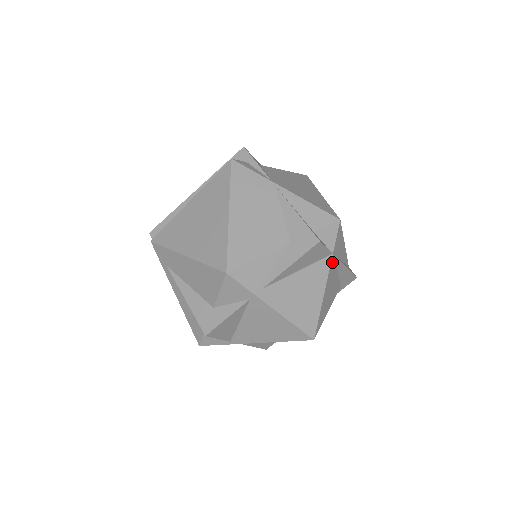
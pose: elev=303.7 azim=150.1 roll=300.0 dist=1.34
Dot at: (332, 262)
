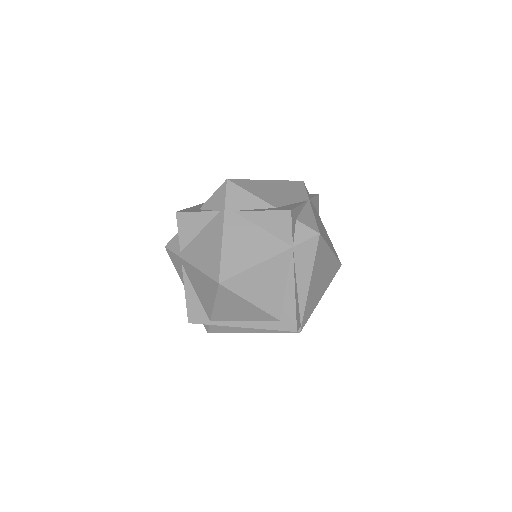
Dot at: (287, 255)
